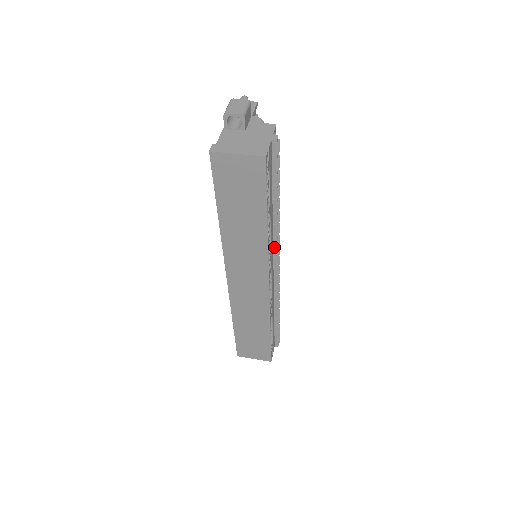
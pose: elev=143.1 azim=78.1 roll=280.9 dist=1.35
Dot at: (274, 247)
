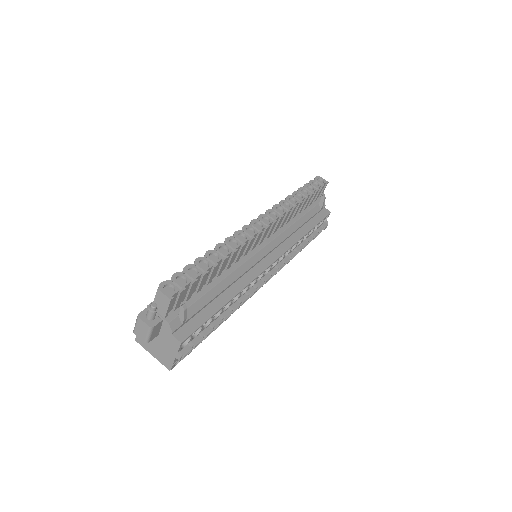
Dot at: occluded
